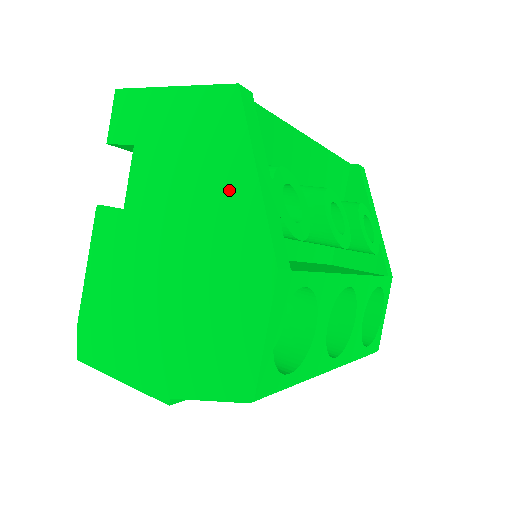
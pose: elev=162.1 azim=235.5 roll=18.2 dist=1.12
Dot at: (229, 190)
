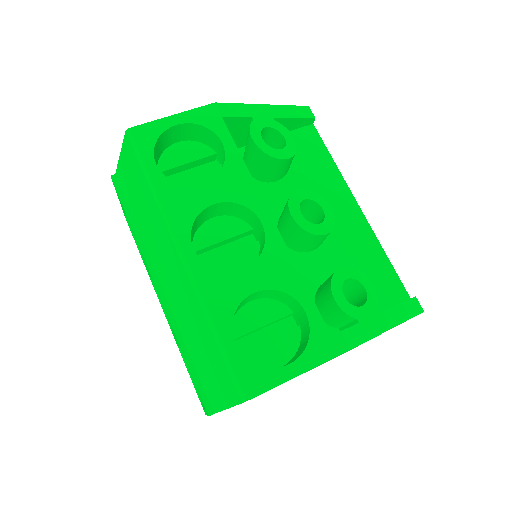
Dot at: occluded
